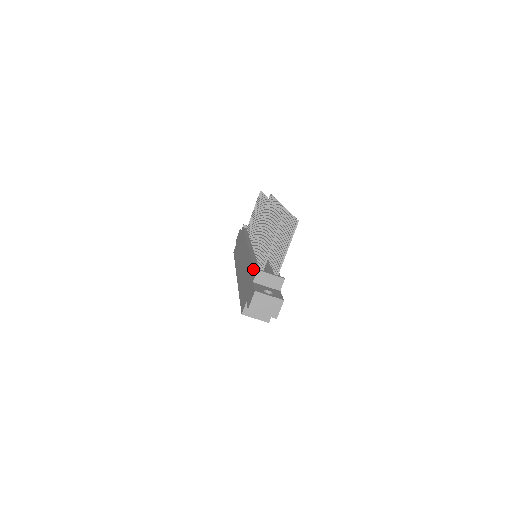
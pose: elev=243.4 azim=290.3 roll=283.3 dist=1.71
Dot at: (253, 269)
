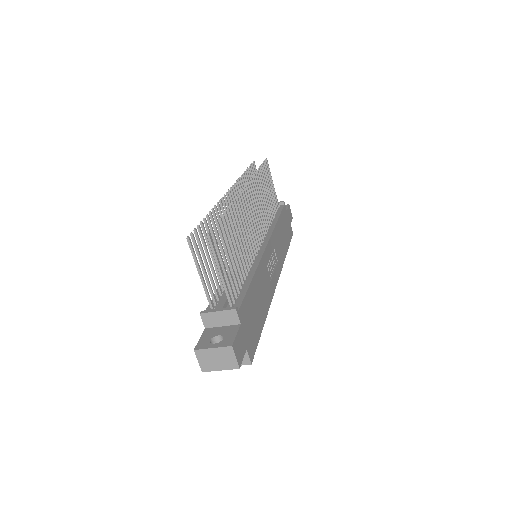
Dot at: occluded
